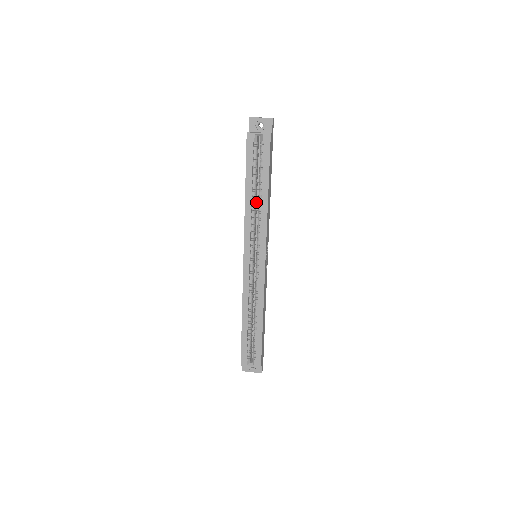
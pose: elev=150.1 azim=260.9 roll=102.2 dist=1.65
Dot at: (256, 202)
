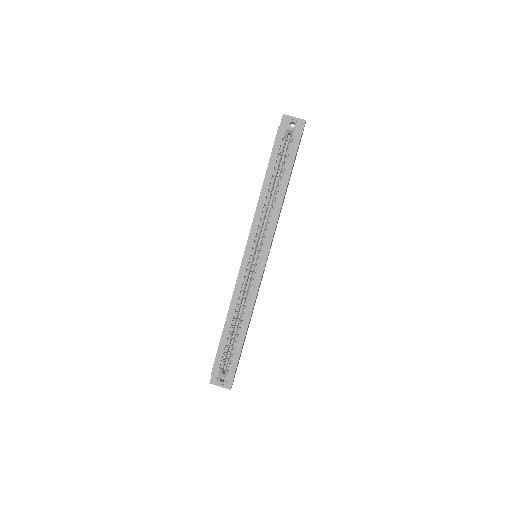
Dot at: occluded
